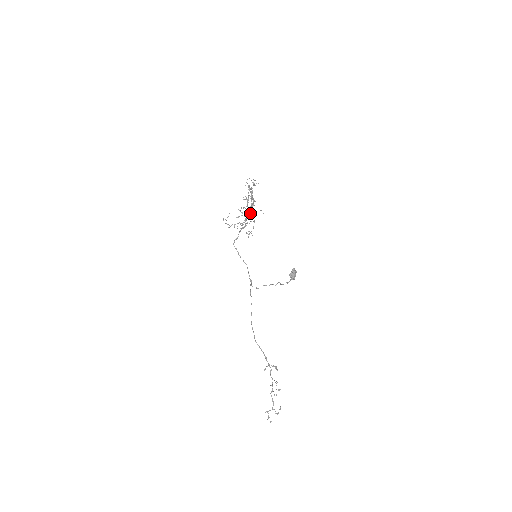
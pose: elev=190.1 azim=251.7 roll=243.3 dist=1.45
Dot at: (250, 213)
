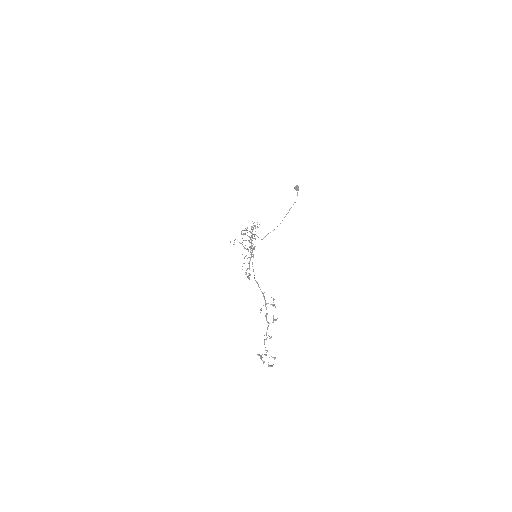
Dot at: (251, 246)
